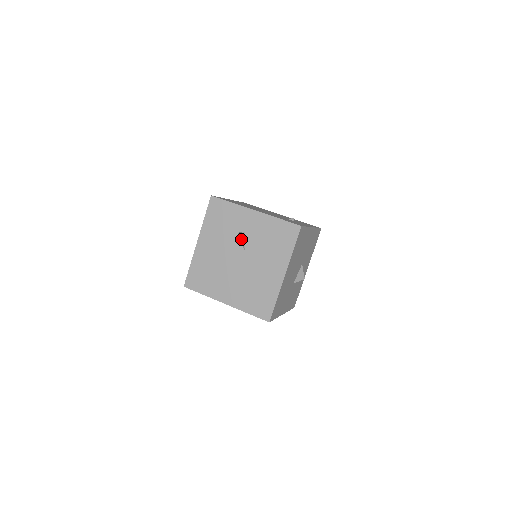
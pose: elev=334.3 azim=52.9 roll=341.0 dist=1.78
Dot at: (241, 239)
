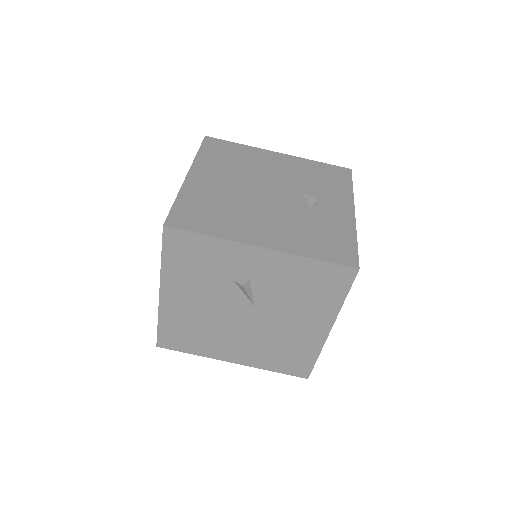
Dot at: (243, 291)
